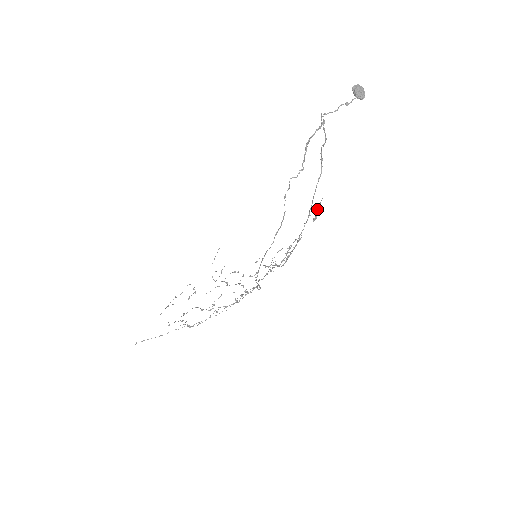
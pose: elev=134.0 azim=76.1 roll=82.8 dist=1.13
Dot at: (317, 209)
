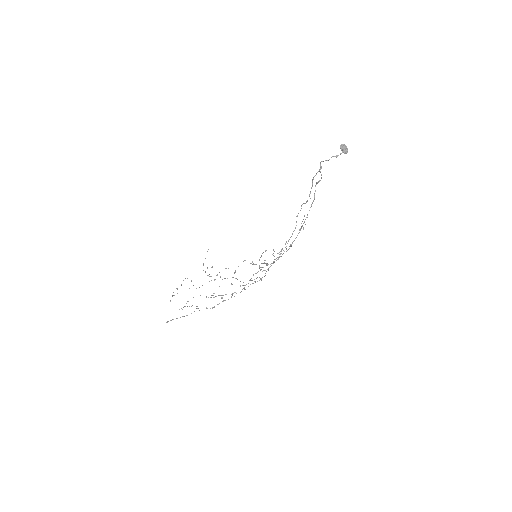
Dot at: occluded
